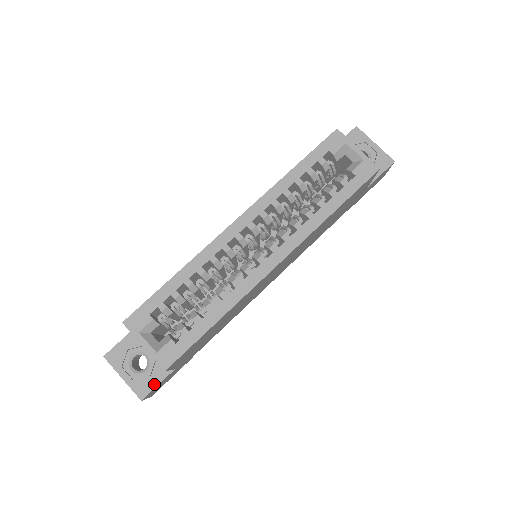
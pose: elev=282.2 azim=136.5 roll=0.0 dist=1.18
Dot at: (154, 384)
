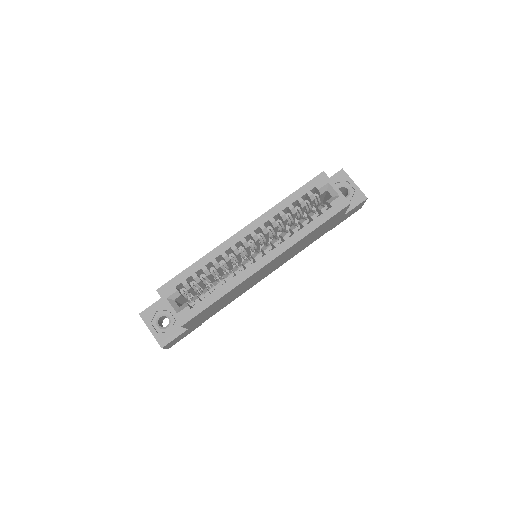
Dot at: (172, 338)
